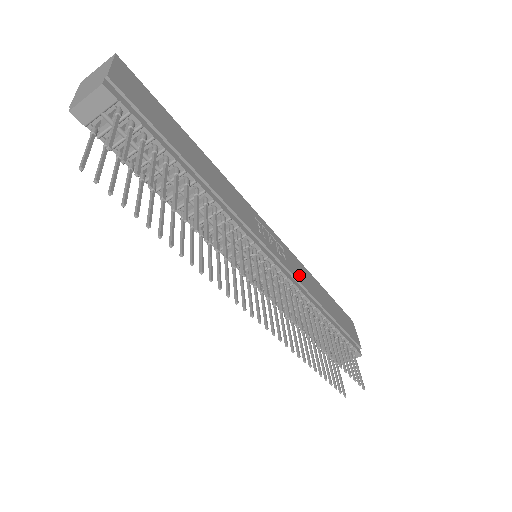
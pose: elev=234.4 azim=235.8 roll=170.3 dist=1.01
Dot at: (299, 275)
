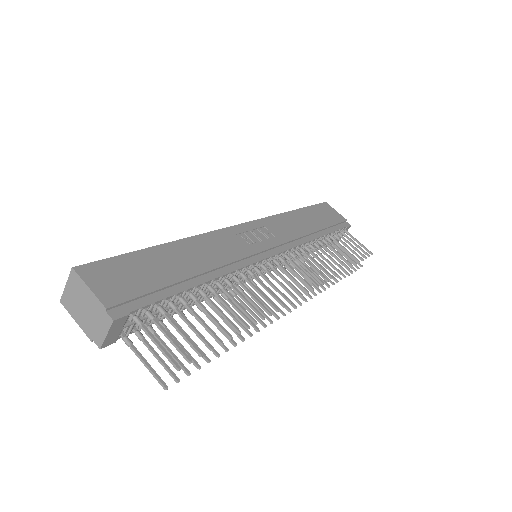
Dot at: (287, 233)
